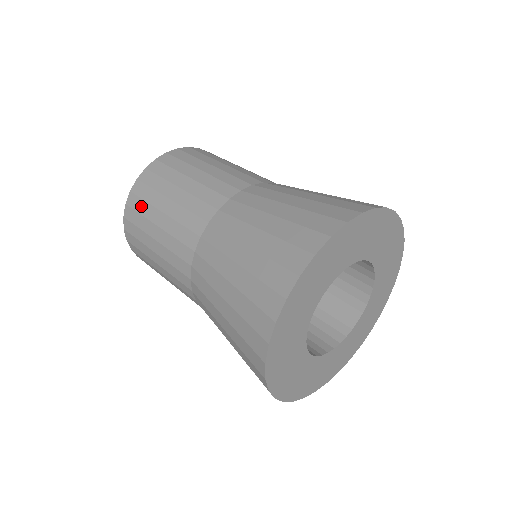
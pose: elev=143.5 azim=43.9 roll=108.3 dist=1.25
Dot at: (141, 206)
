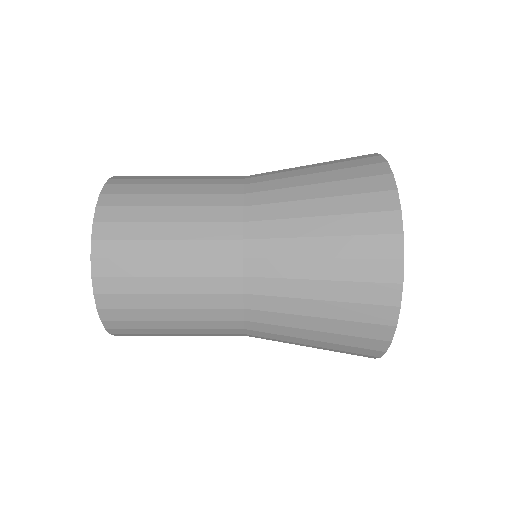
Dot at: (137, 181)
